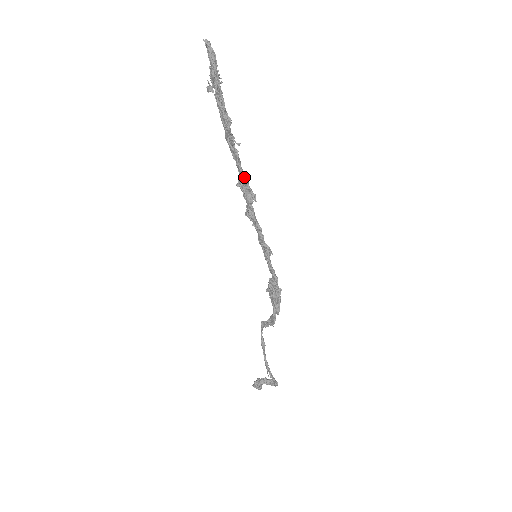
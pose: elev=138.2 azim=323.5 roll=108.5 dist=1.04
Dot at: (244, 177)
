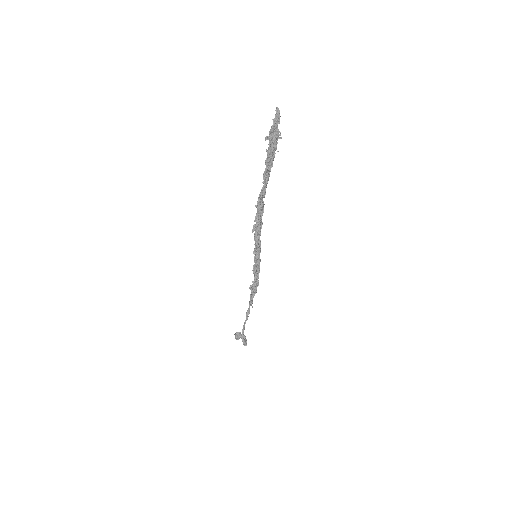
Dot at: (259, 204)
